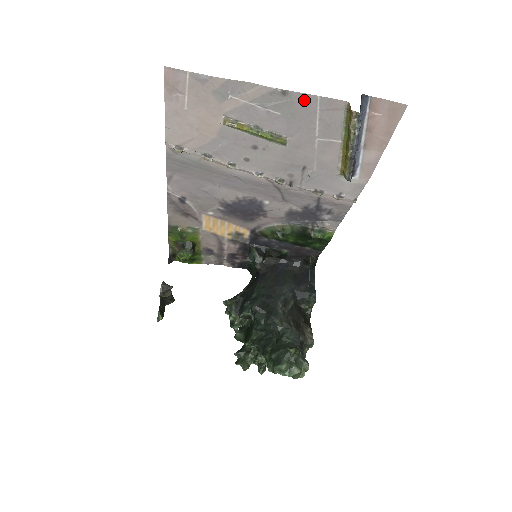
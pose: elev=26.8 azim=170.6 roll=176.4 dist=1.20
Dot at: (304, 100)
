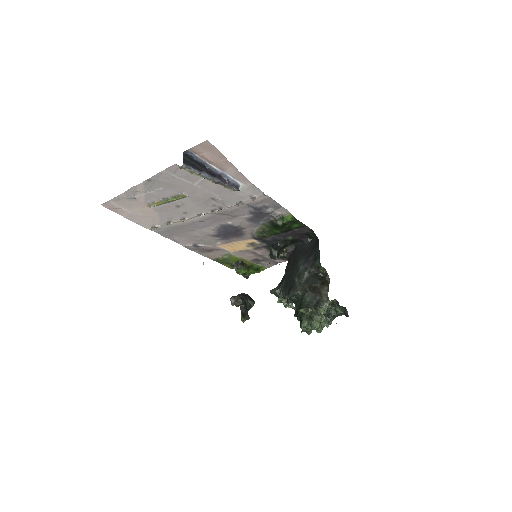
Dot at: (161, 176)
